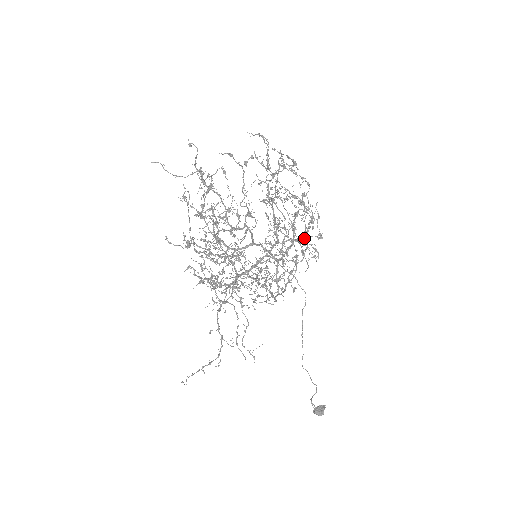
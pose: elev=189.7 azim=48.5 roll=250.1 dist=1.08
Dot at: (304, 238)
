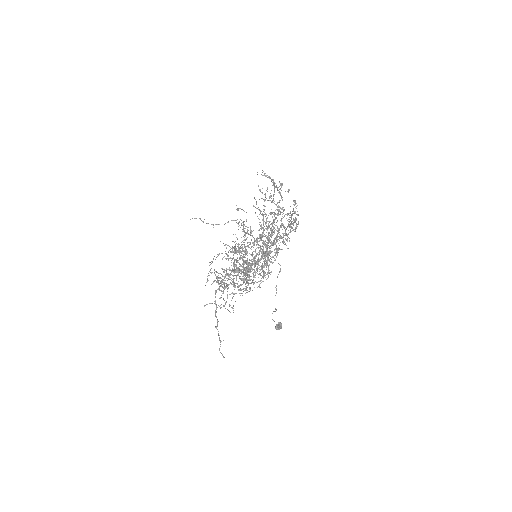
Dot at: occluded
